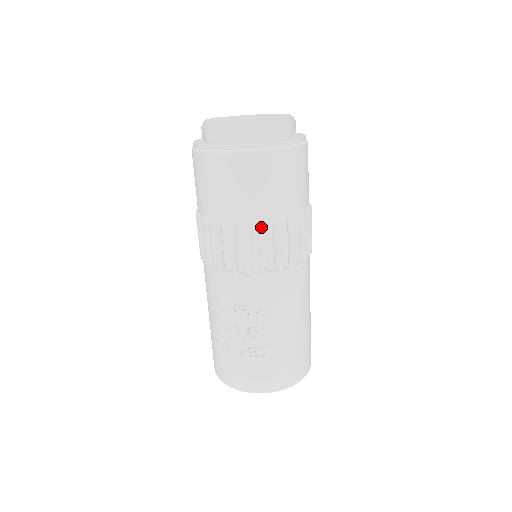
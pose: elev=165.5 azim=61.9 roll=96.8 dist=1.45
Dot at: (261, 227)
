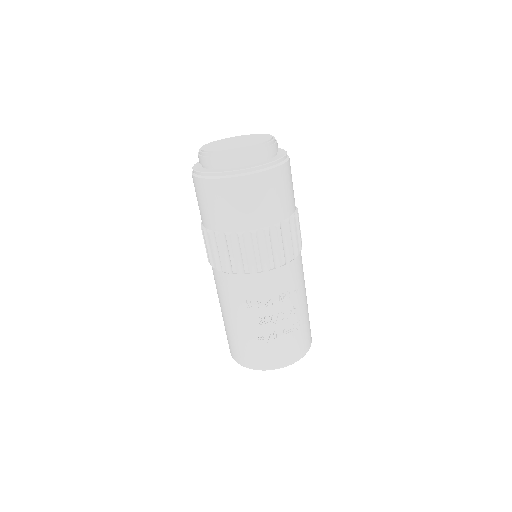
Dot at: (289, 223)
